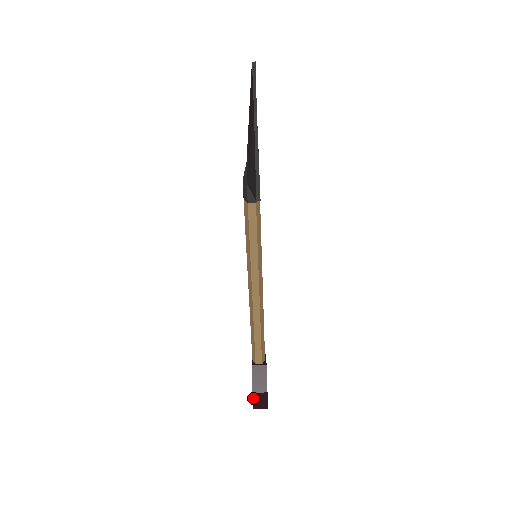
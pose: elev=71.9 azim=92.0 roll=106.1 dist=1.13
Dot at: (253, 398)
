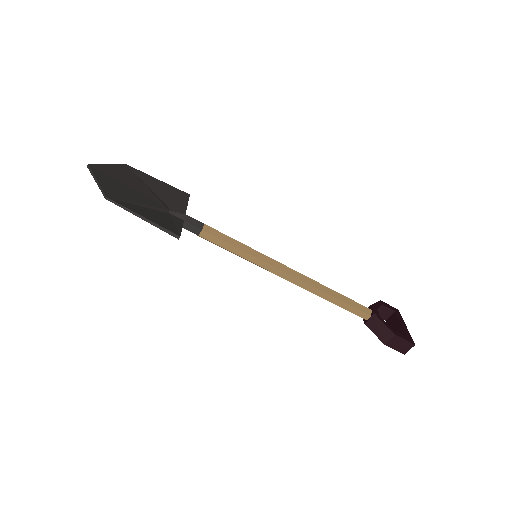
Dot at: occluded
